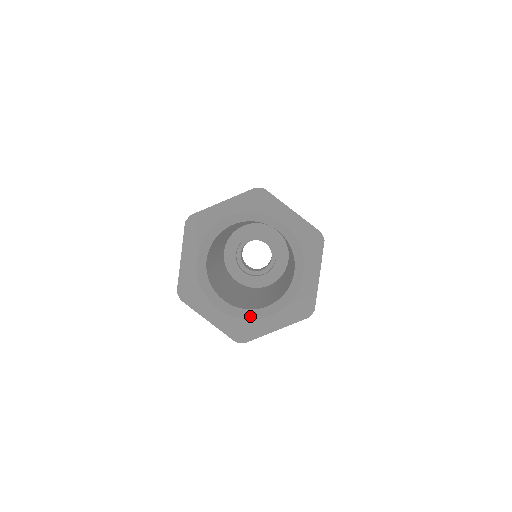
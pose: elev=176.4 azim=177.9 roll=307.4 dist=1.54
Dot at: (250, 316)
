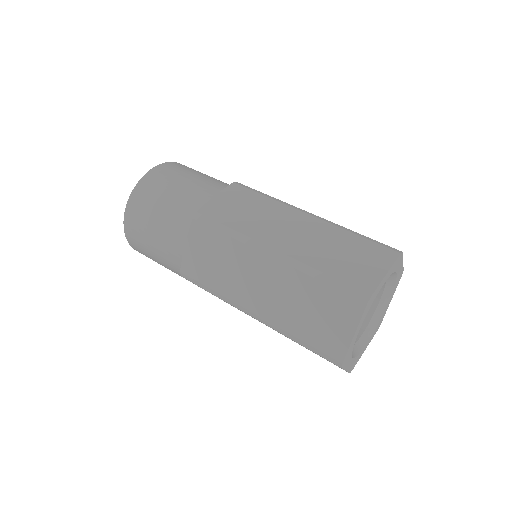
Dot at: (359, 349)
